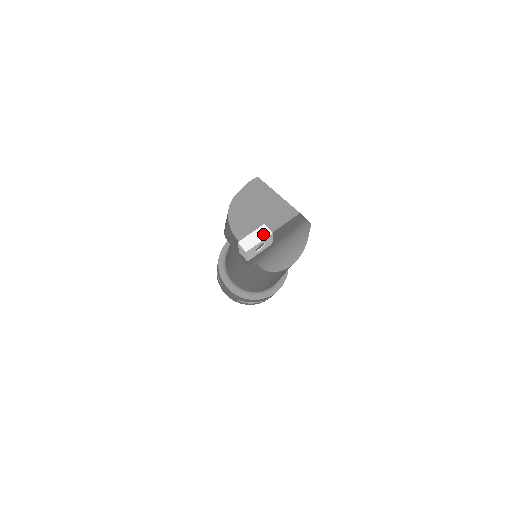
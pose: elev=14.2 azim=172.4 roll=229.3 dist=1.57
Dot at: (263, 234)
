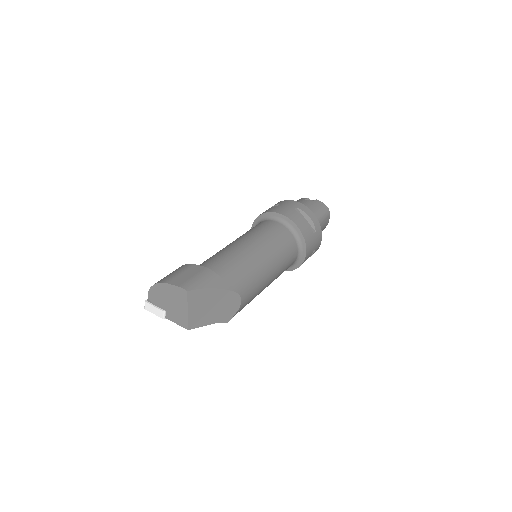
Dot at: (159, 314)
